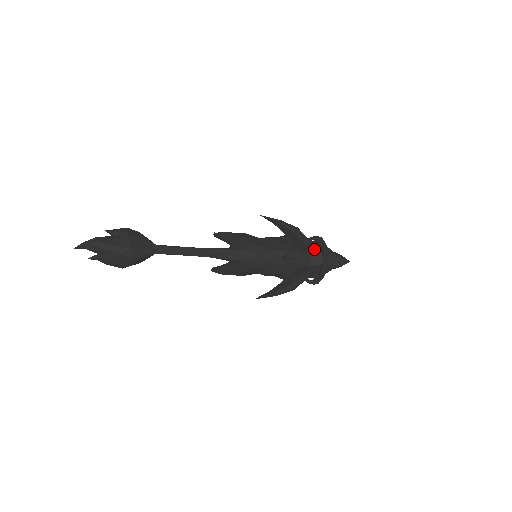
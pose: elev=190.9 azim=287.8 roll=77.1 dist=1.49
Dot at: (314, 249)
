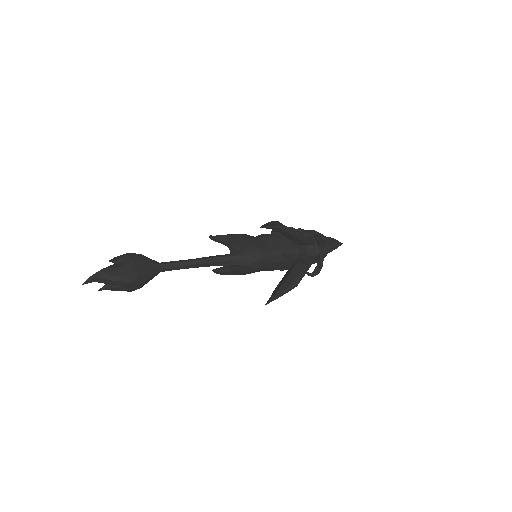
Dot at: (310, 242)
